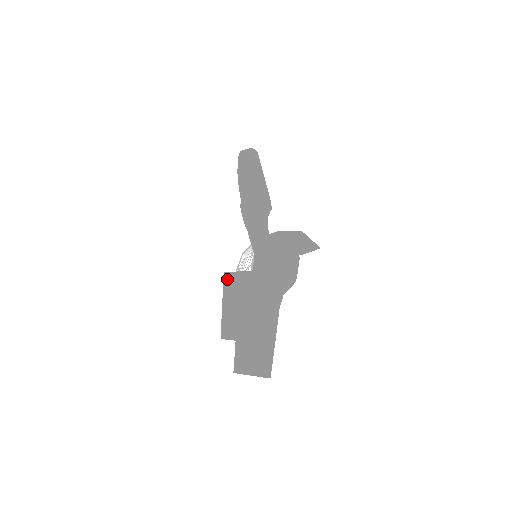
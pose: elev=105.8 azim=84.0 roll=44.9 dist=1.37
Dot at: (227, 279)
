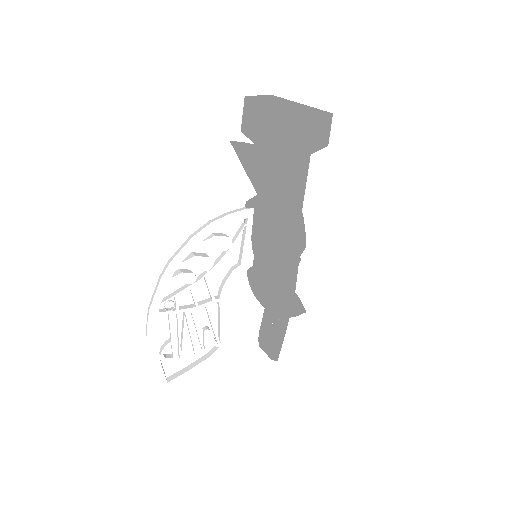
Dot at: occluded
